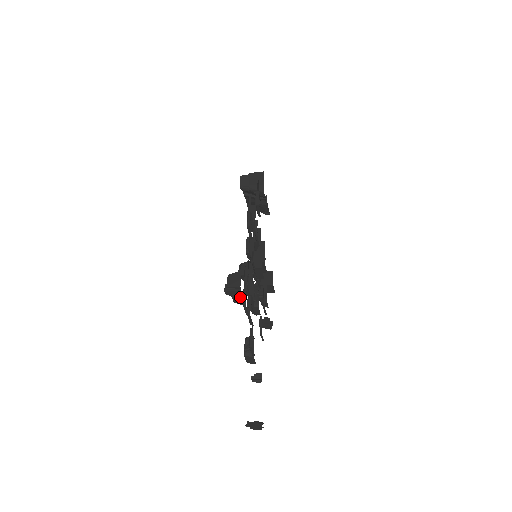
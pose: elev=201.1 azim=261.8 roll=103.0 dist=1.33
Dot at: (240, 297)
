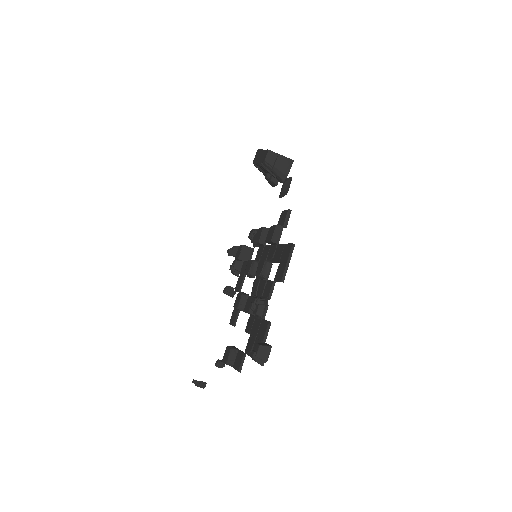
Dot at: occluded
